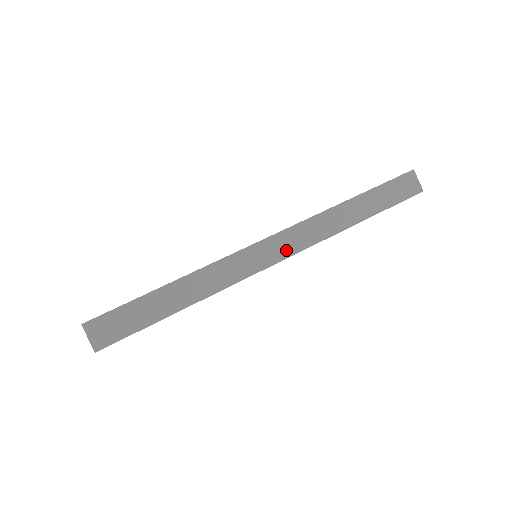
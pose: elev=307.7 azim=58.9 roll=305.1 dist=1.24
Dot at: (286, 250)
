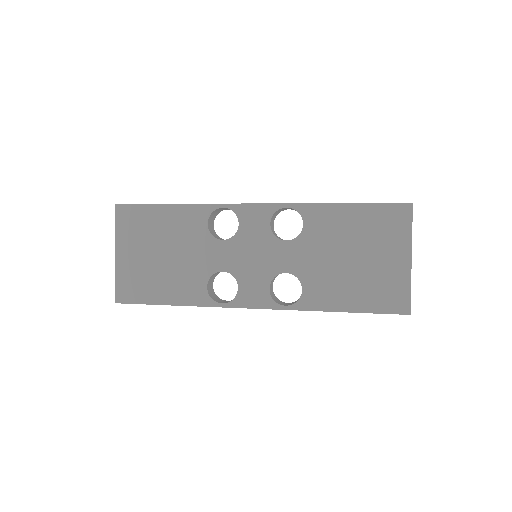
Dot at: occluded
